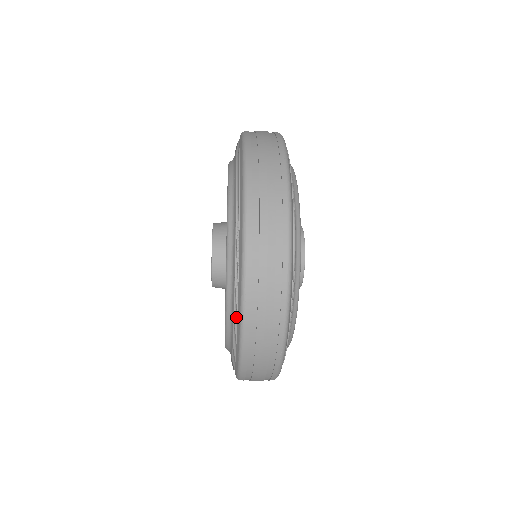
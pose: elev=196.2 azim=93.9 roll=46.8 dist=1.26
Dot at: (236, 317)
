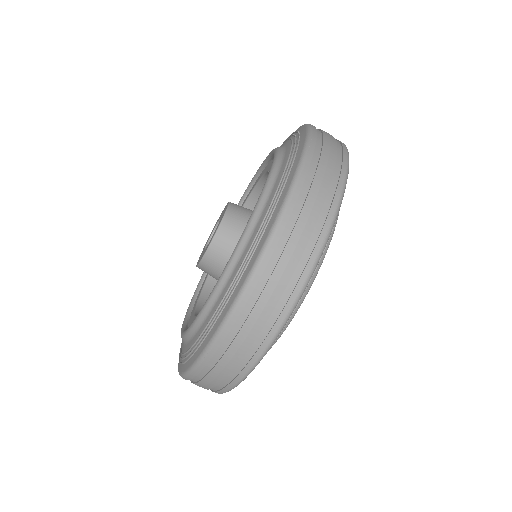
Dot at: (292, 163)
